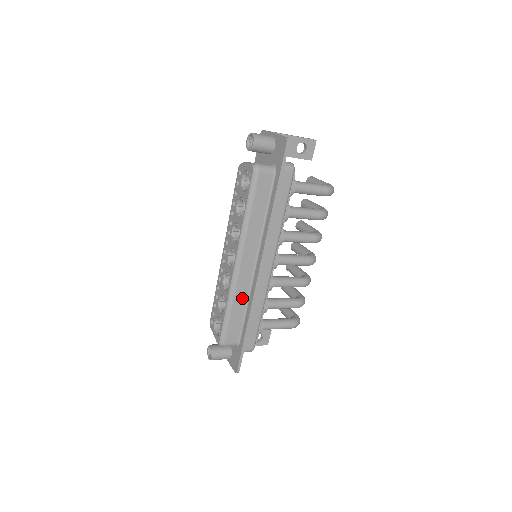
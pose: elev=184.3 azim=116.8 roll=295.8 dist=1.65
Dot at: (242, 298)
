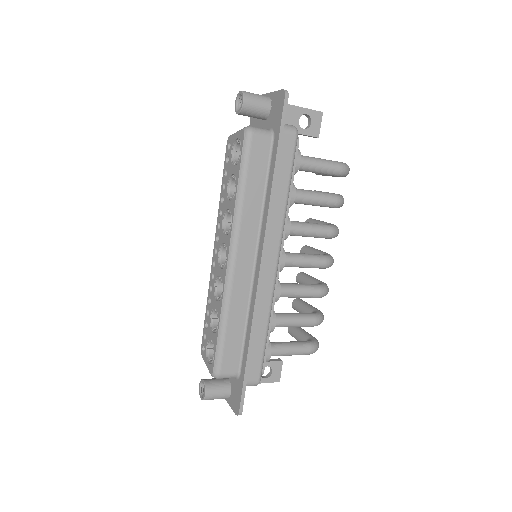
Dot at: (240, 309)
